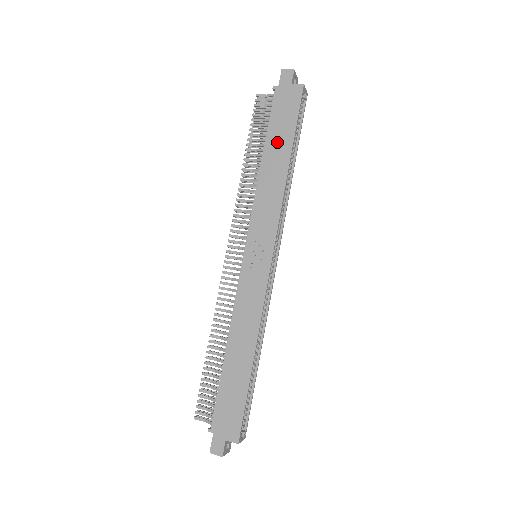
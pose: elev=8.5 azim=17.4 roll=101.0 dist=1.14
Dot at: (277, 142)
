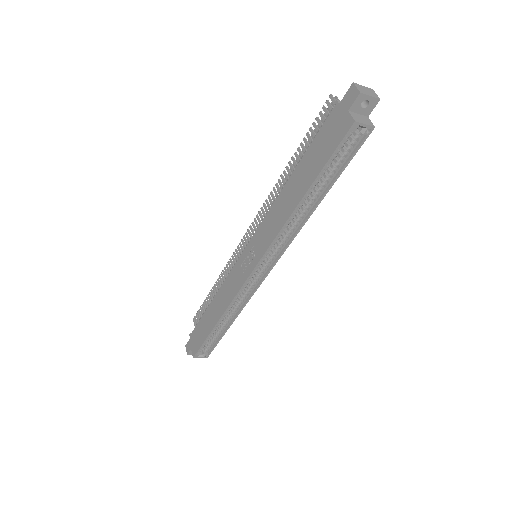
Dot at: (305, 171)
